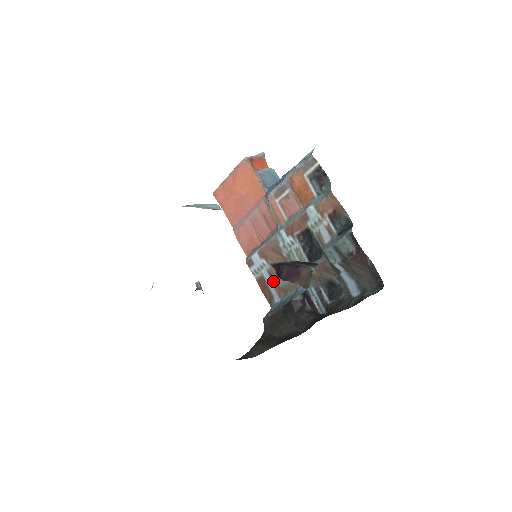
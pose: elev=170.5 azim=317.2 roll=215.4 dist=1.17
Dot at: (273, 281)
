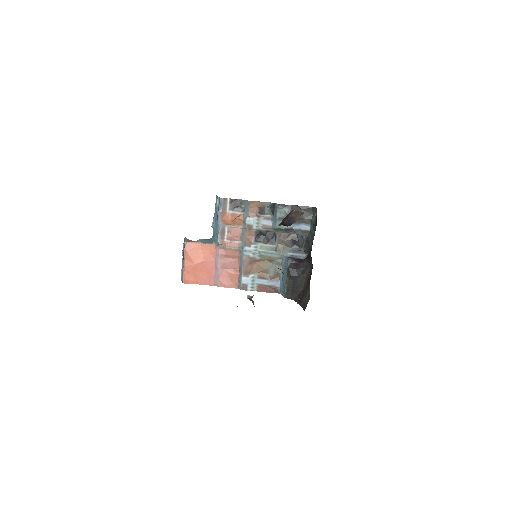
Dot at: (266, 279)
